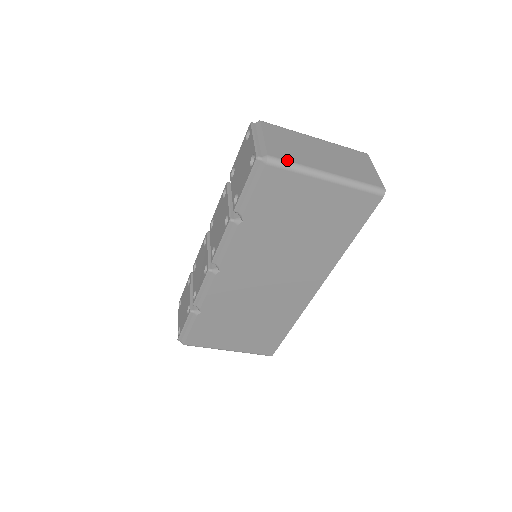
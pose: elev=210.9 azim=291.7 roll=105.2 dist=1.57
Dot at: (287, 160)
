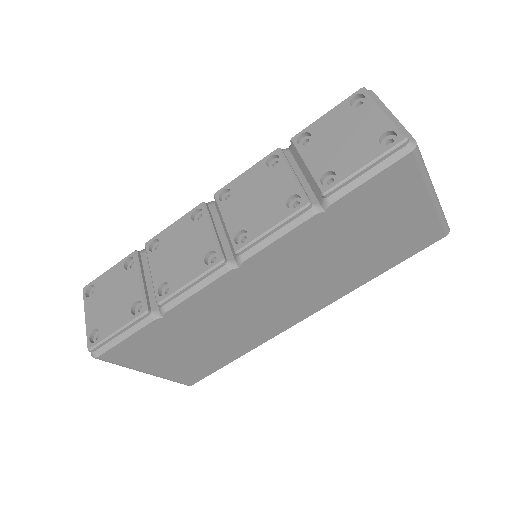
Dot at: occluded
